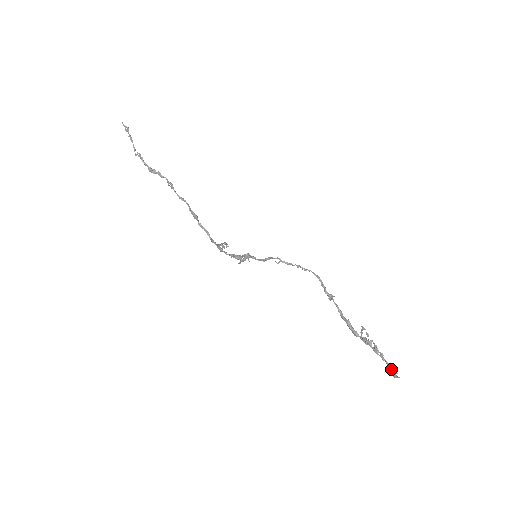
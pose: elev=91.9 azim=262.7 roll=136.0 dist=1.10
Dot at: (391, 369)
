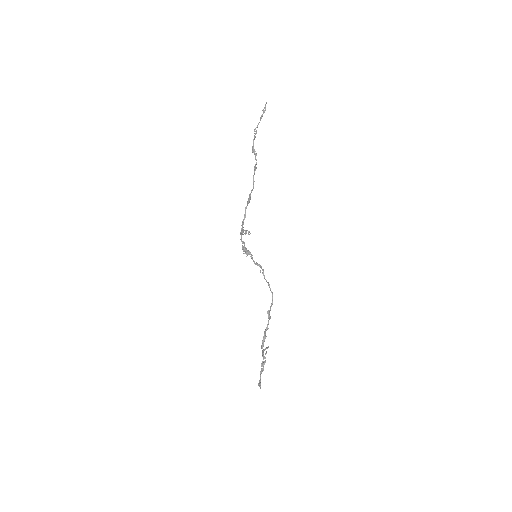
Dot at: (260, 380)
